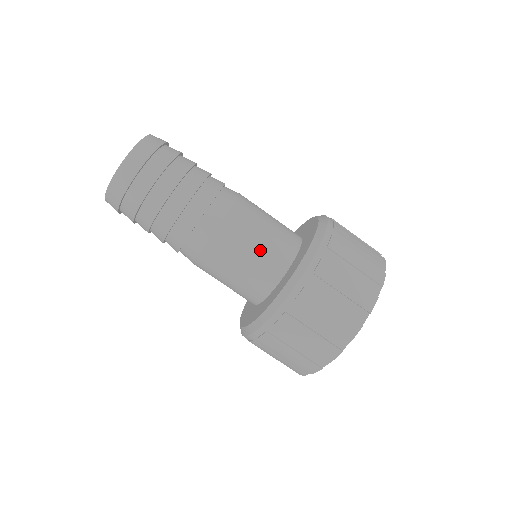
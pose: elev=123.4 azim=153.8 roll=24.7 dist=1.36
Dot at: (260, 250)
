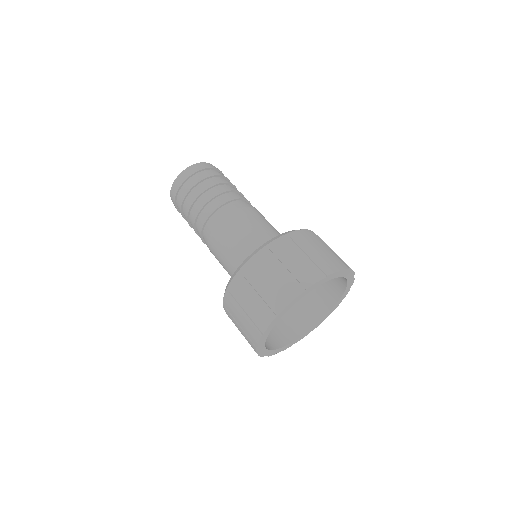
Dot at: (238, 247)
